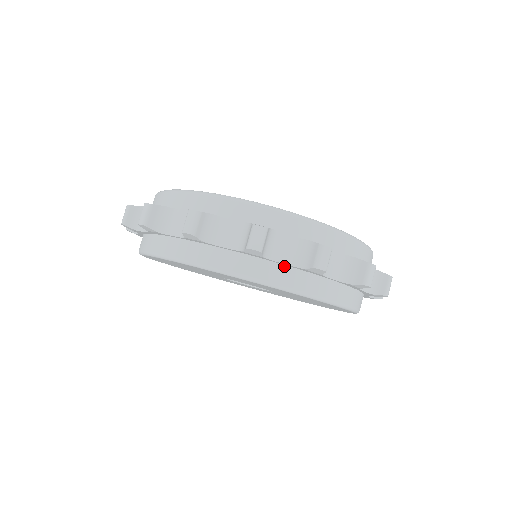
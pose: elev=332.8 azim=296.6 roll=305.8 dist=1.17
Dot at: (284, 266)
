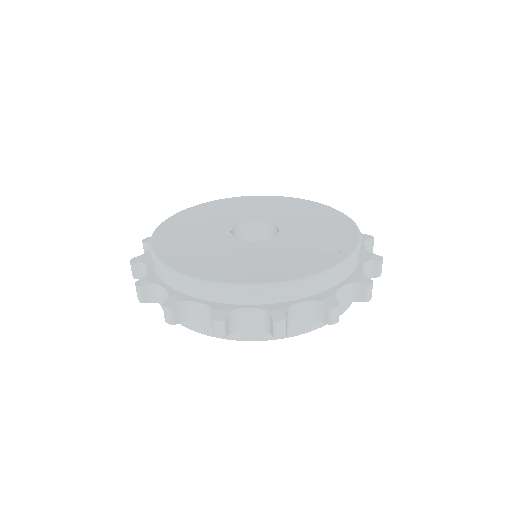
Dot at: (254, 327)
